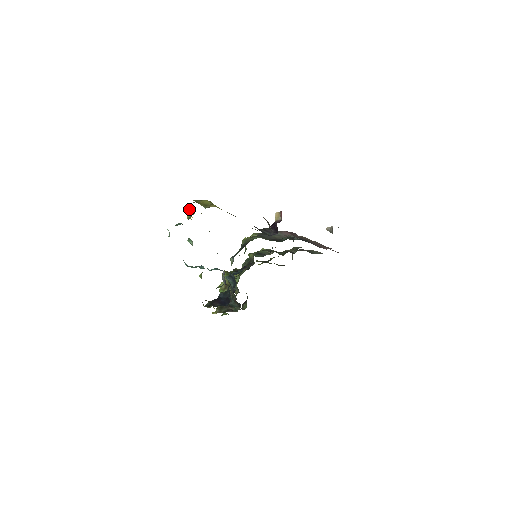
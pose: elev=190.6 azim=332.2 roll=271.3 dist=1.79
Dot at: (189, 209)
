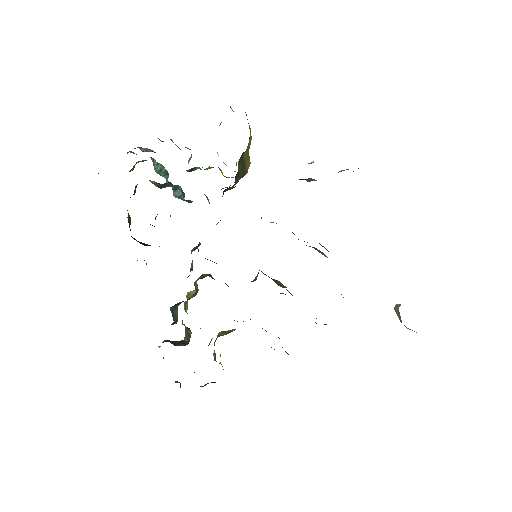
Dot at: (220, 123)
